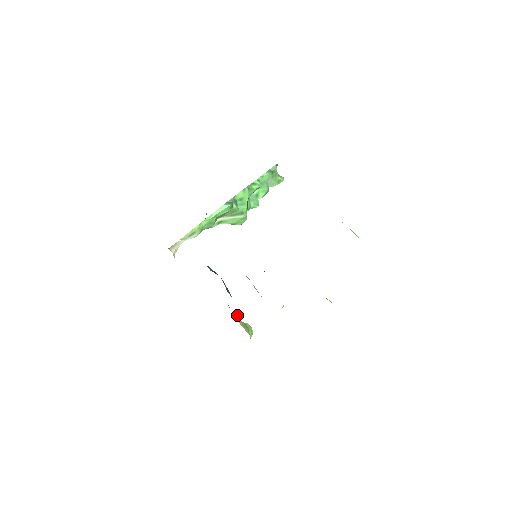
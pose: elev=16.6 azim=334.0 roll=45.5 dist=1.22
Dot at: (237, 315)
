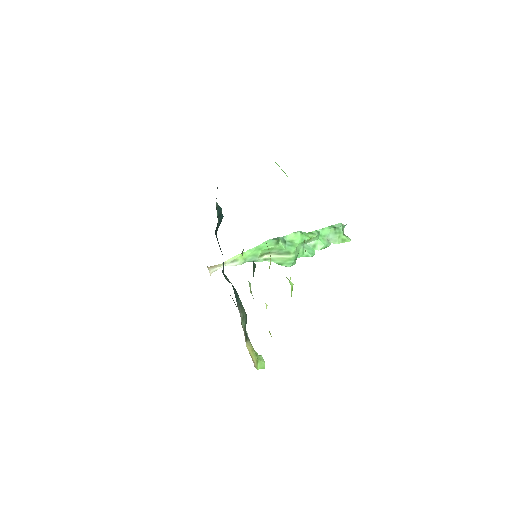
Dot at: (248, 339)
